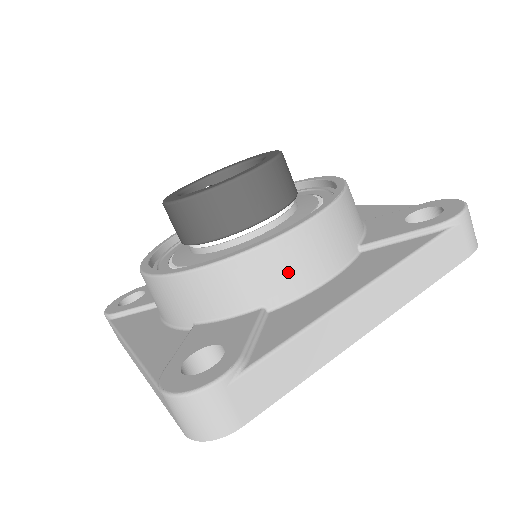
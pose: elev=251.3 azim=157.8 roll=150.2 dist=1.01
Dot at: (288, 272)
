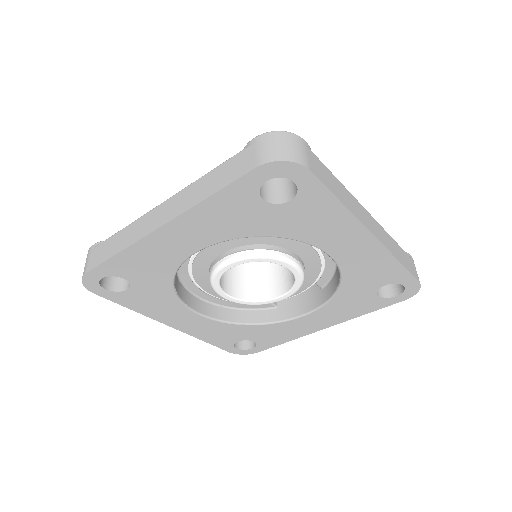
Dot at: occluded
